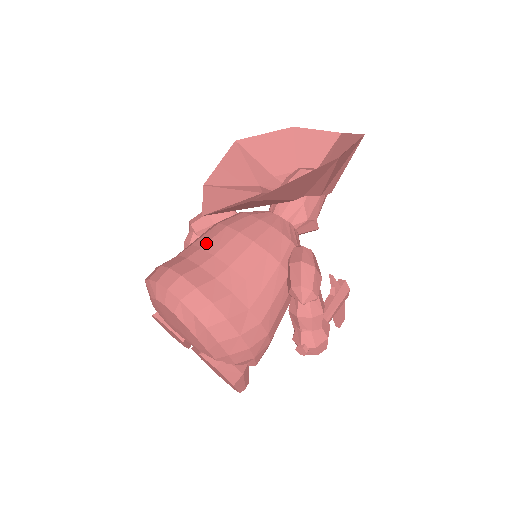
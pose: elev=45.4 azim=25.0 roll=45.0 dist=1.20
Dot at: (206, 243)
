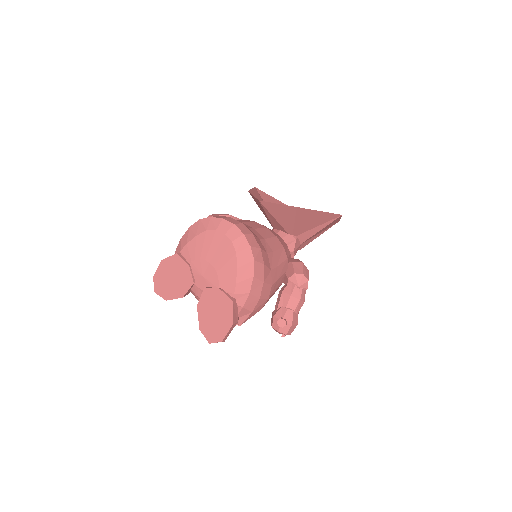
Dot at: (245, 222)
